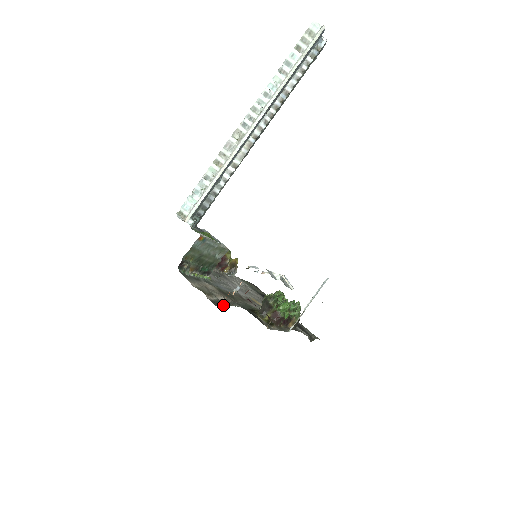
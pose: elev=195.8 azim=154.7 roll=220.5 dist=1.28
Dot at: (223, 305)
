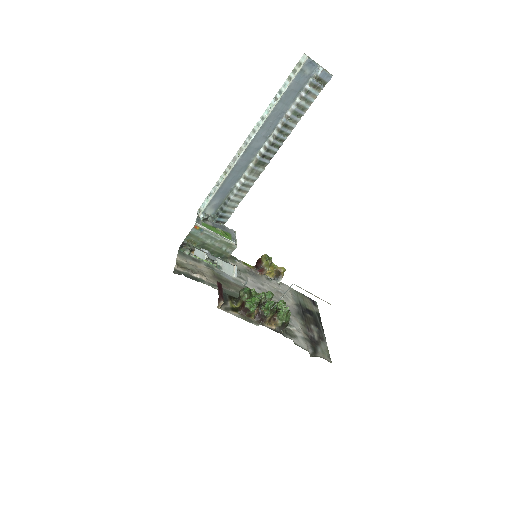
Dot at: occluded
